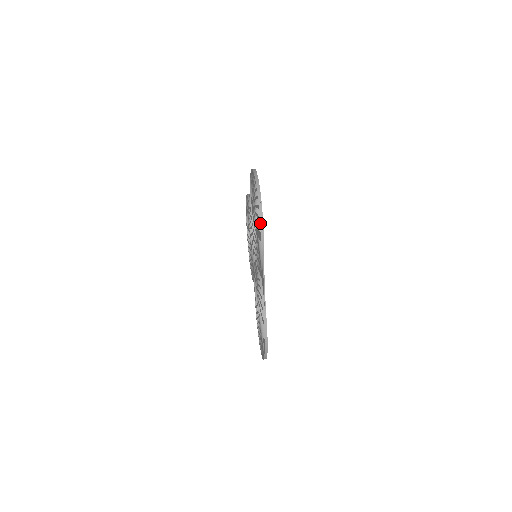
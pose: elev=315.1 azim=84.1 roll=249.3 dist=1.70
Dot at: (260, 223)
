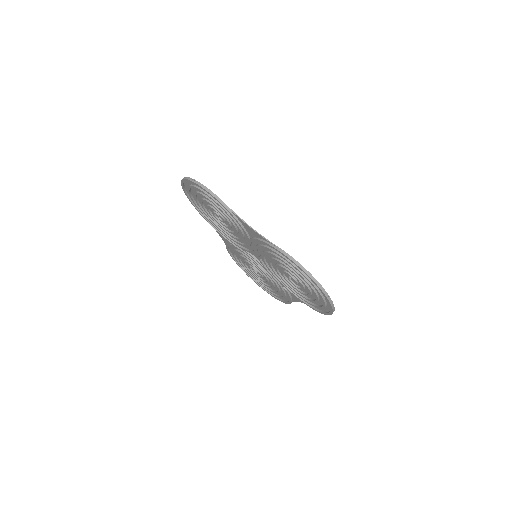
Dot at: occluded
